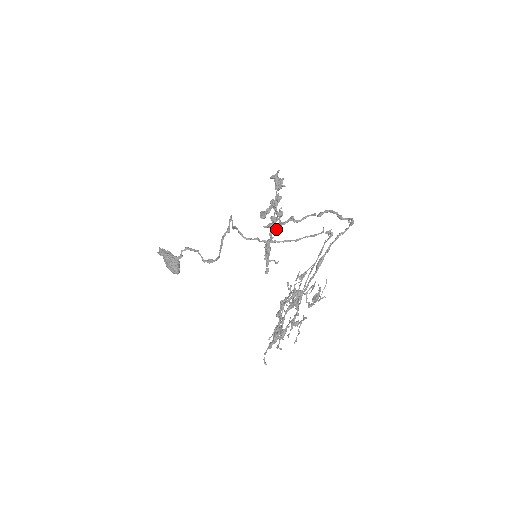
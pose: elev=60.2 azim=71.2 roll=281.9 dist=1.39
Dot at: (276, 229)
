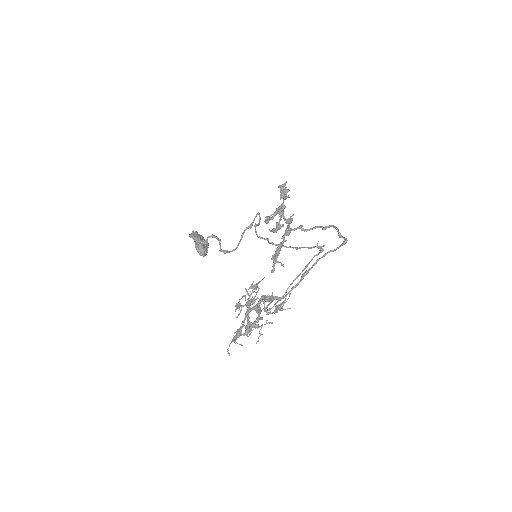
Dot at: (285, 234)
